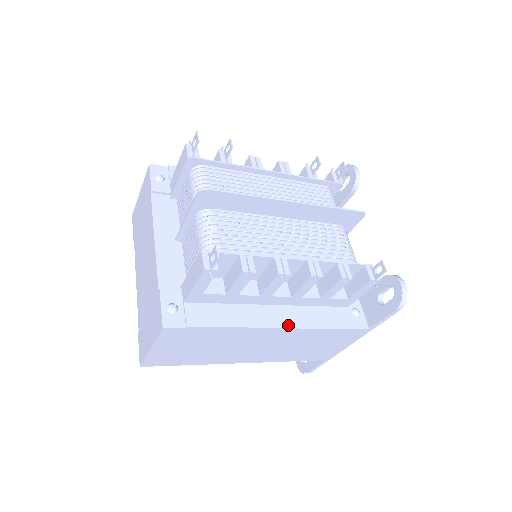
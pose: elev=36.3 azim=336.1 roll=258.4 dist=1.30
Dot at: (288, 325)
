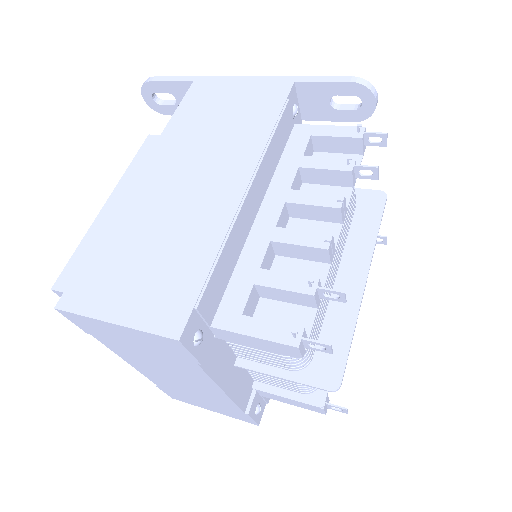
Dot at: occluded
